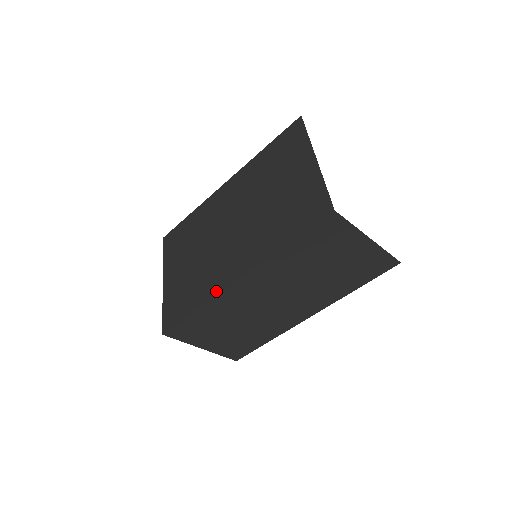
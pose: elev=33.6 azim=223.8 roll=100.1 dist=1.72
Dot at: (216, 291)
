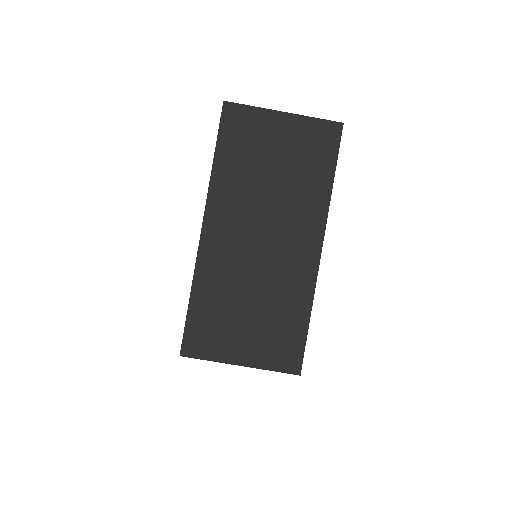
Dot at: (196, 260)
